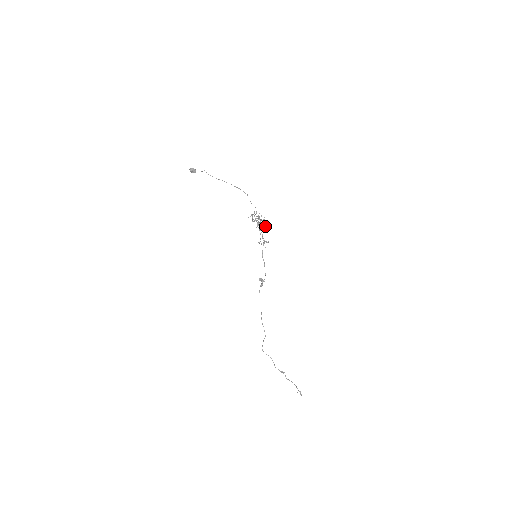
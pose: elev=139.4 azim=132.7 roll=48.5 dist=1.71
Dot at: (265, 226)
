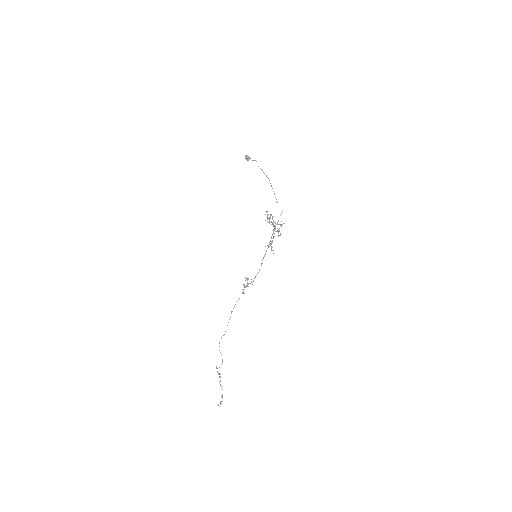
Dot at: (278, 231)
